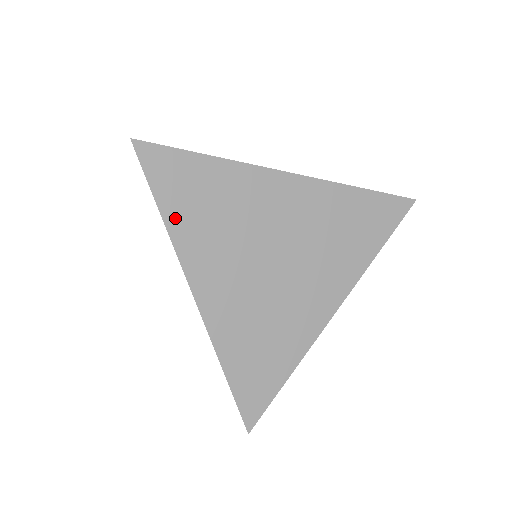
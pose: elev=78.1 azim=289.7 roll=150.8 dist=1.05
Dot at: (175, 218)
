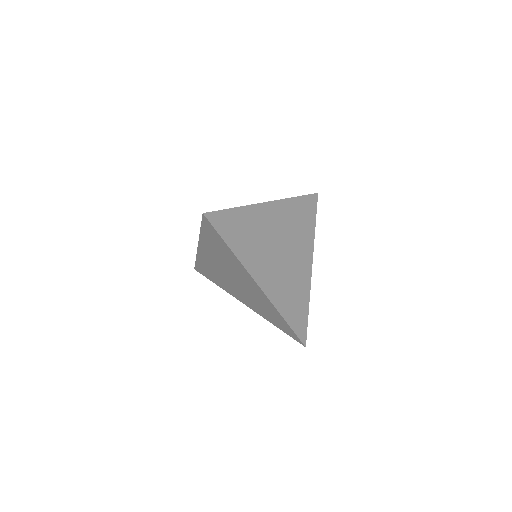
Dot at: (236, 248)
